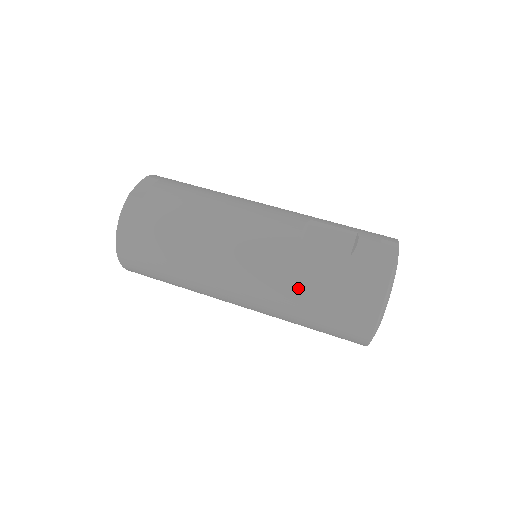
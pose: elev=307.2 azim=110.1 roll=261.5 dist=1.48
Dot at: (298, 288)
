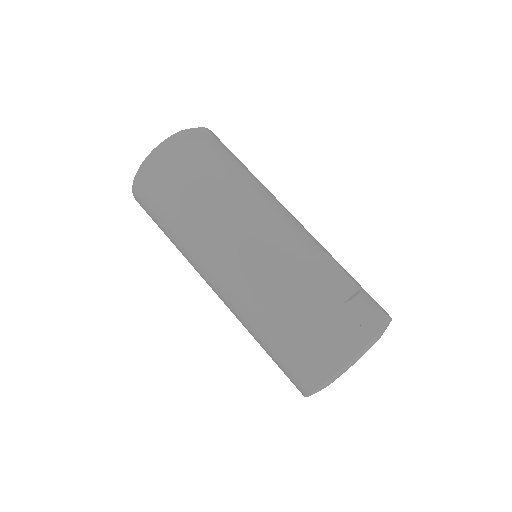
Dot at: (279, 302)
